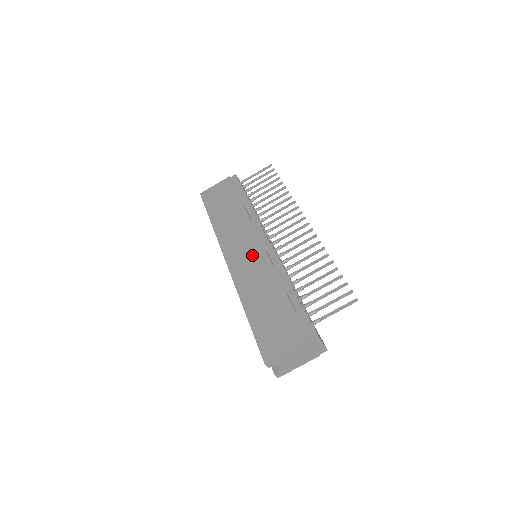
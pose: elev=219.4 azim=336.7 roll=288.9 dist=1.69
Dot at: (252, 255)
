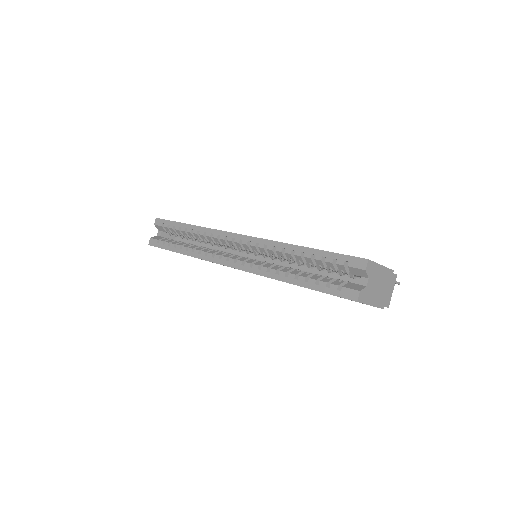
Dot at: occluded
